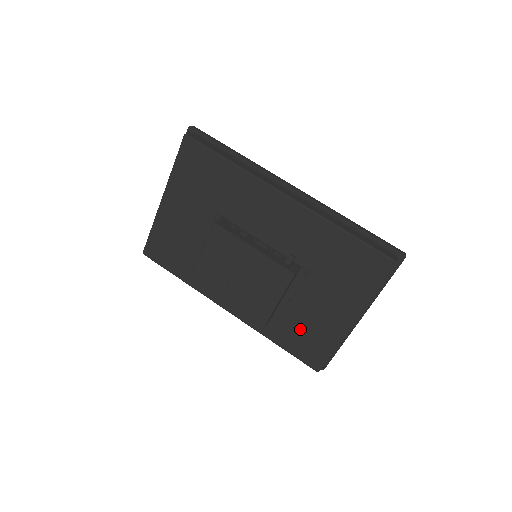
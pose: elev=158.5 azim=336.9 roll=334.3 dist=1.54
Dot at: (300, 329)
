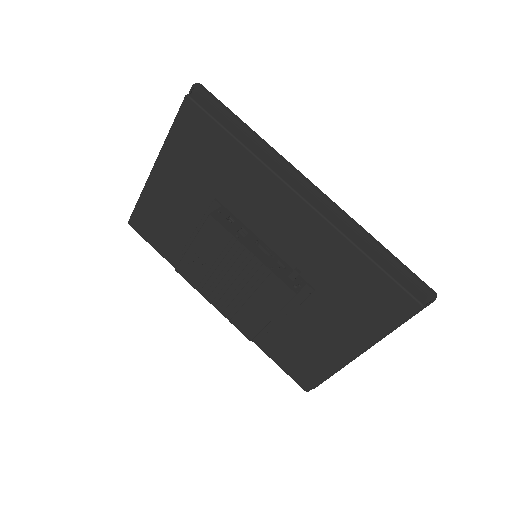
Dot at: (294, 346)
